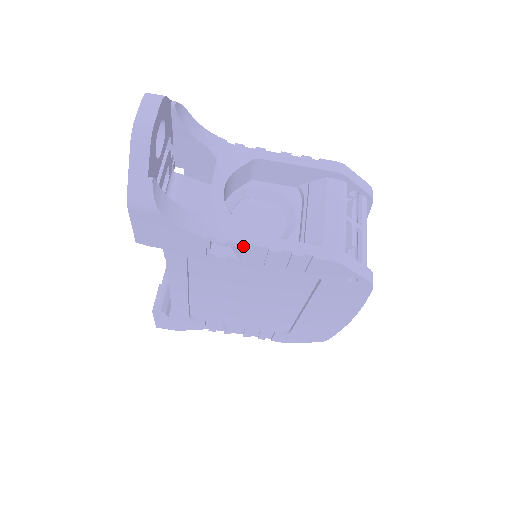
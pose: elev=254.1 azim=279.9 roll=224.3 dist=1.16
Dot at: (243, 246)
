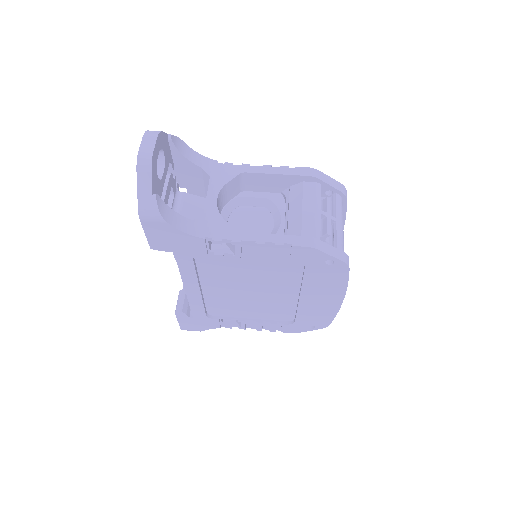
Dot at: (234, 242)
